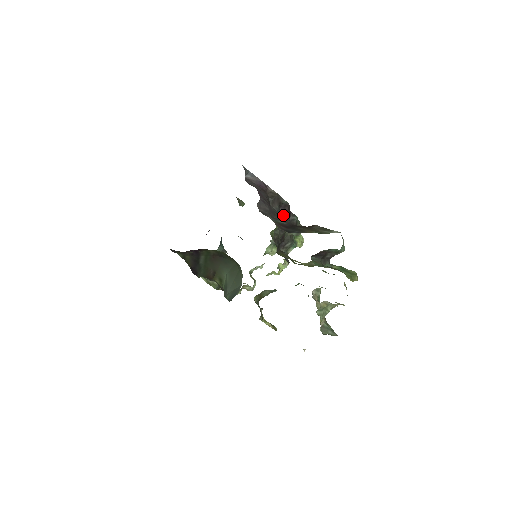
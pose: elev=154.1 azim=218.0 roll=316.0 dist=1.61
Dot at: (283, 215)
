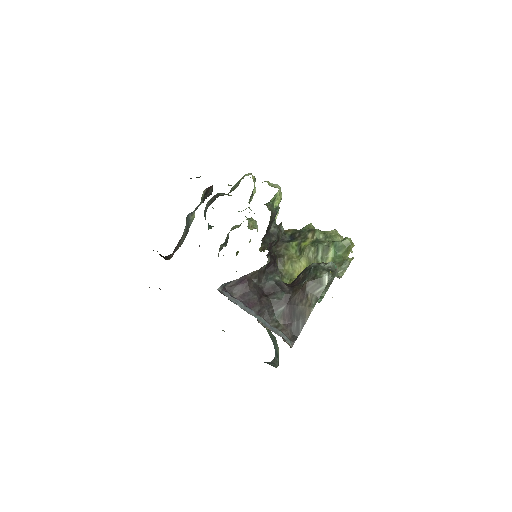
Dot at: (274, 282)
